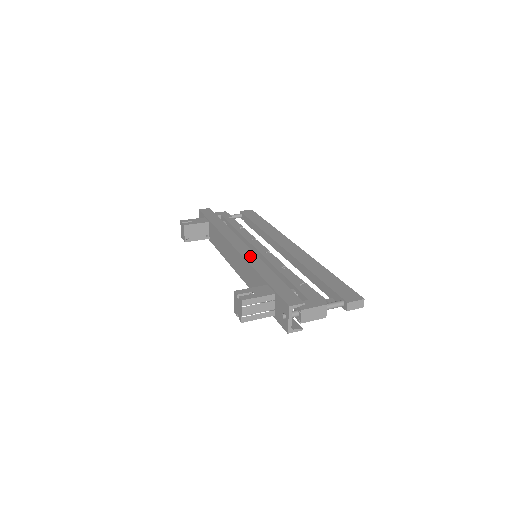
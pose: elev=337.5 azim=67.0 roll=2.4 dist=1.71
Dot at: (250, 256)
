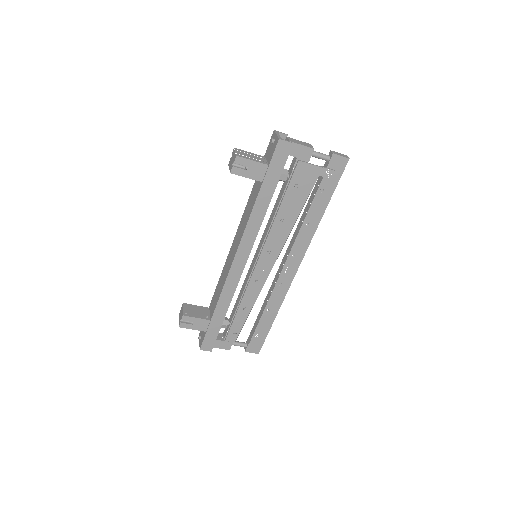
Dot at: occluded
